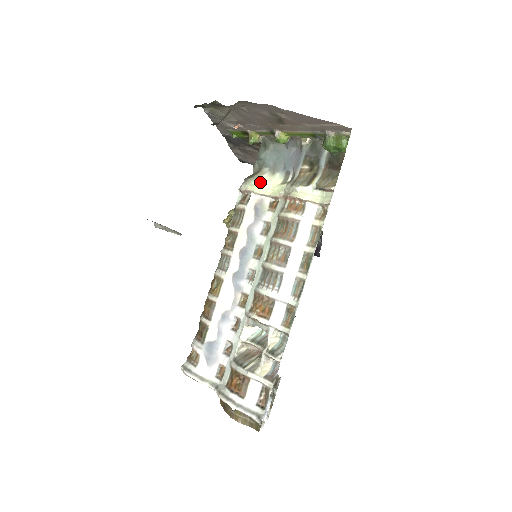
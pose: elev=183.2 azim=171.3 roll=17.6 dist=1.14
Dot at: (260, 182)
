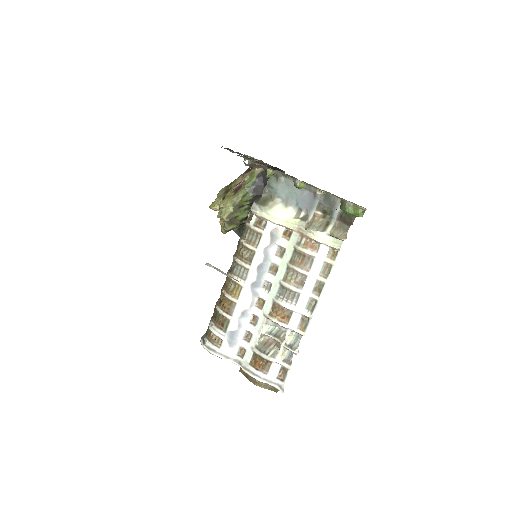
Dot at: (276, 213)
